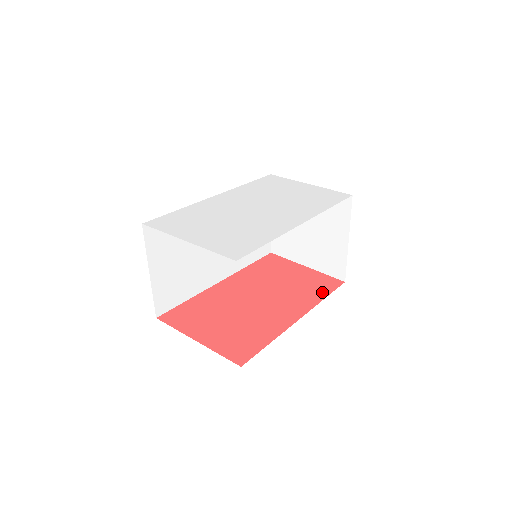
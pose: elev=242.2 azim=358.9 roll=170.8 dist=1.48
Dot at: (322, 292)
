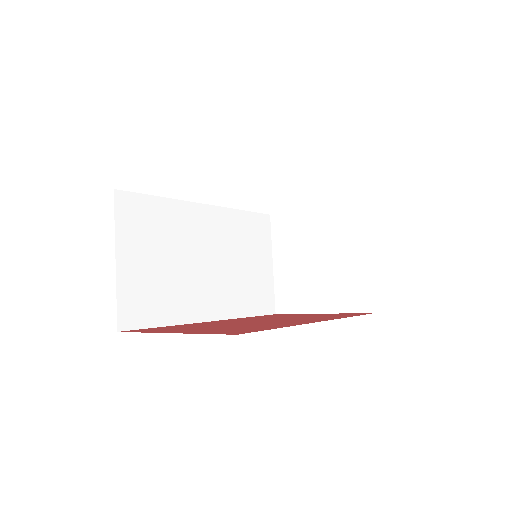
Dot at: occluded
